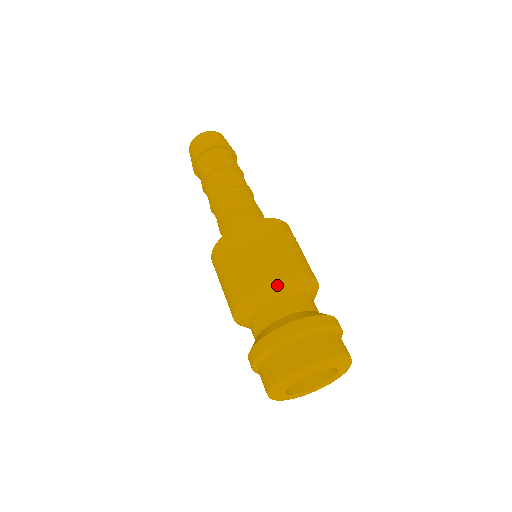
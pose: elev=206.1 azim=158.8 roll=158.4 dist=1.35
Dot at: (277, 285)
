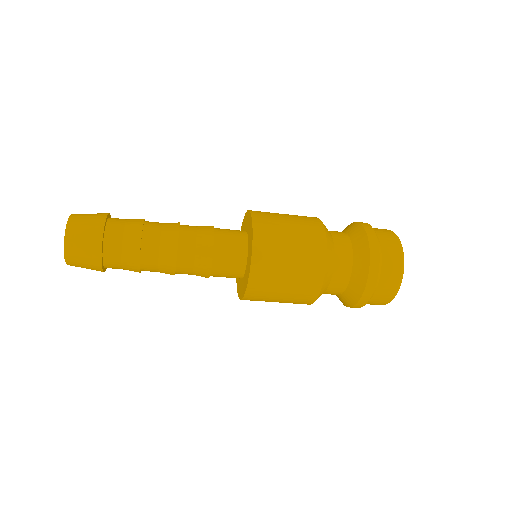
Dot at: (329, 264)
